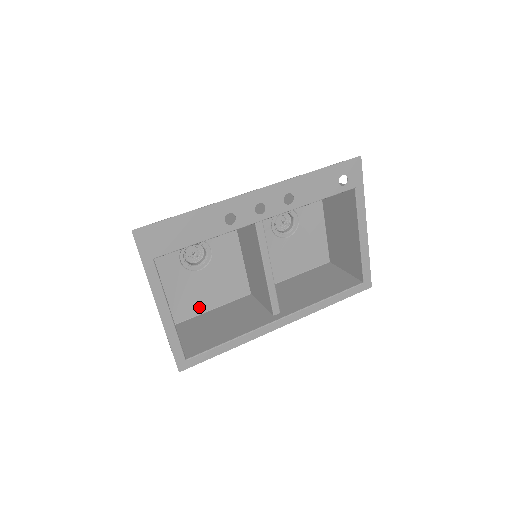
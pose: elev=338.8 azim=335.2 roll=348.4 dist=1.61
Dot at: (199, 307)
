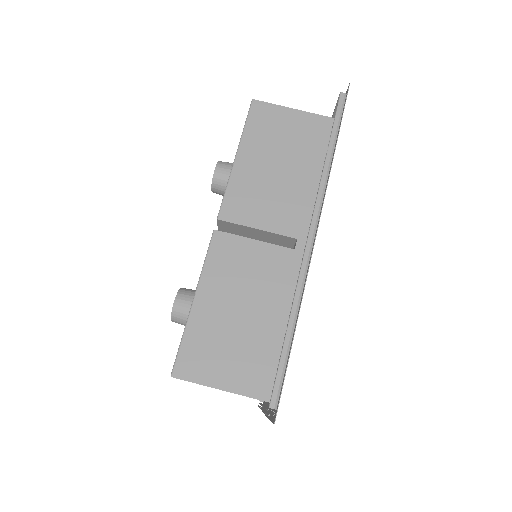
Dot at: occluded
